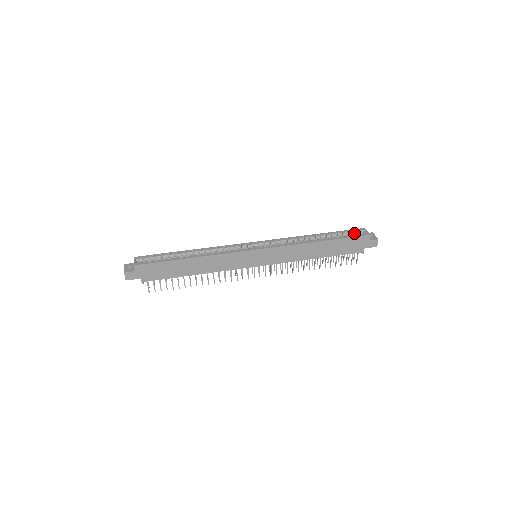
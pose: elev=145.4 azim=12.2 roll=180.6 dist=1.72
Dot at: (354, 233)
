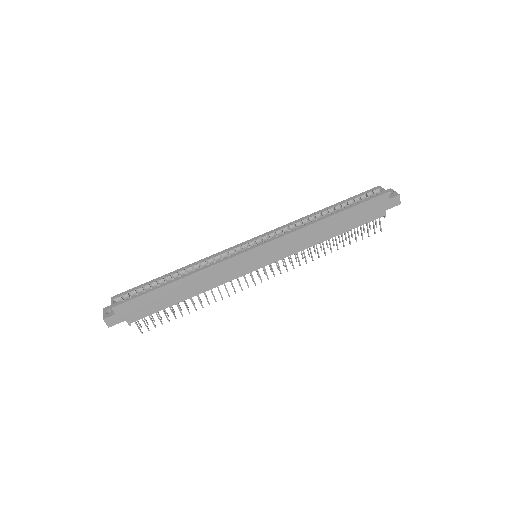
Dot at: (368, 195)
